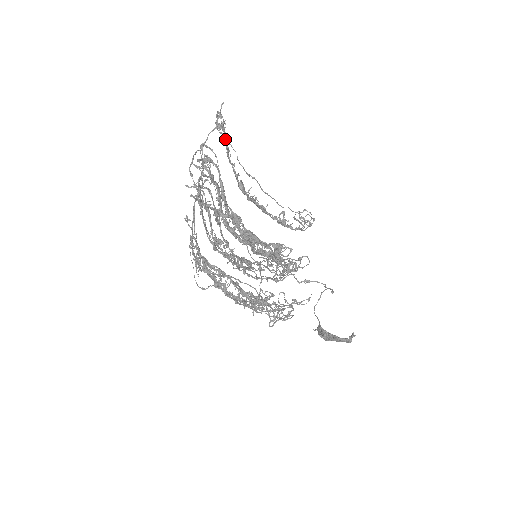
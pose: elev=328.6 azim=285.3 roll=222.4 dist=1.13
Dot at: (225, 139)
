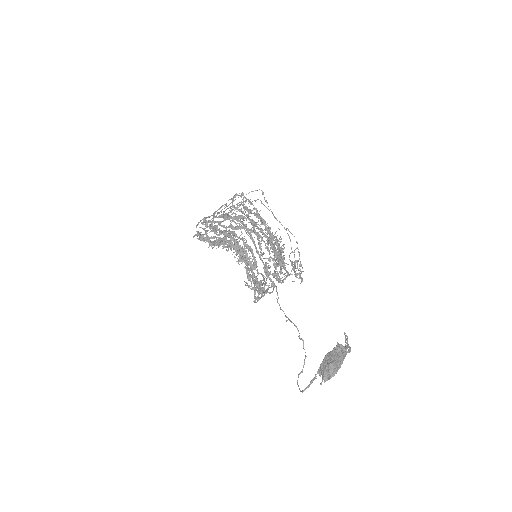
Dot at: (211, 226)
